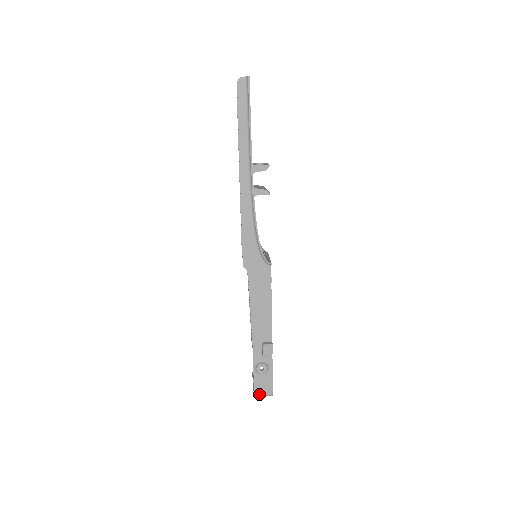
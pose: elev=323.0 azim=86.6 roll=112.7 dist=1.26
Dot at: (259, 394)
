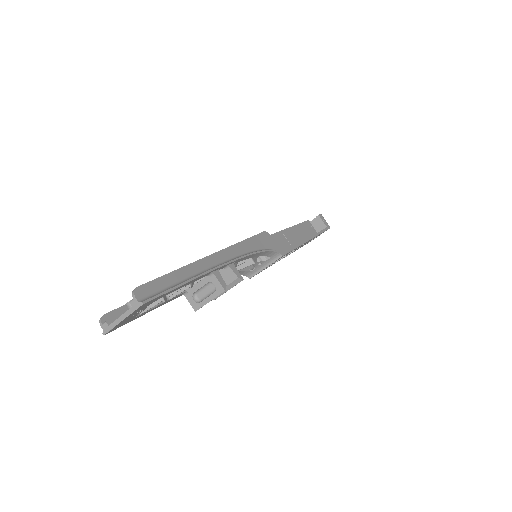
Dot at: occluded
